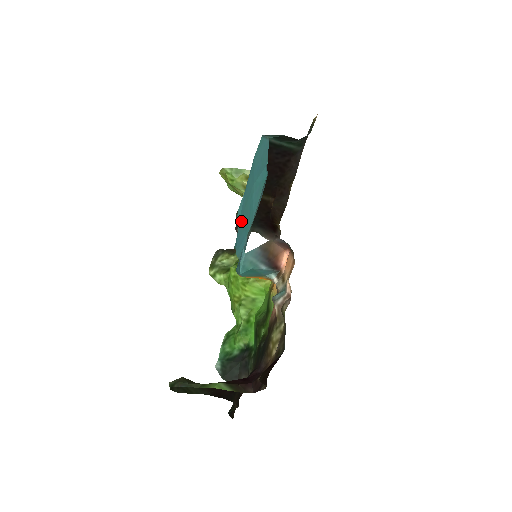
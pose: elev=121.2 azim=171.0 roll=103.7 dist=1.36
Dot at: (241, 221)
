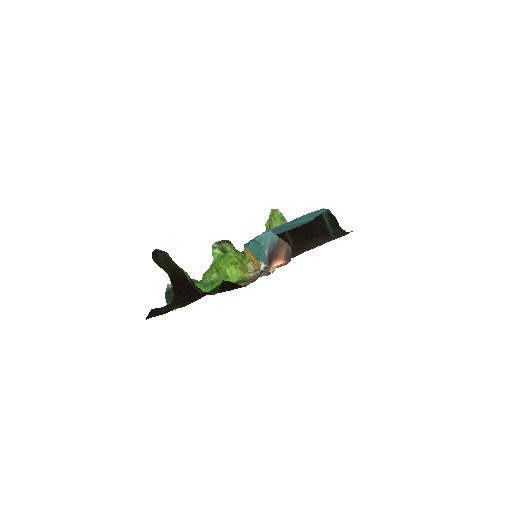
Dot at: occluded
